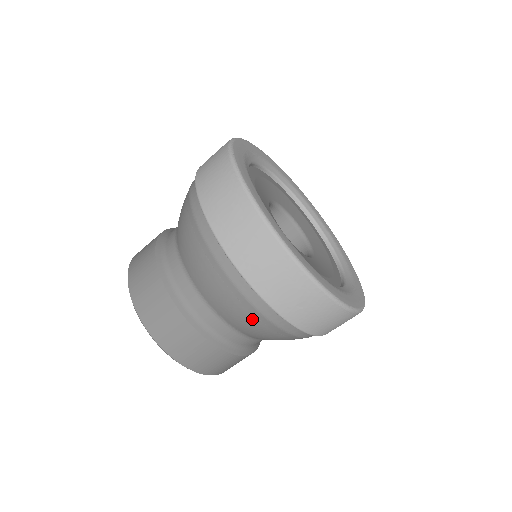
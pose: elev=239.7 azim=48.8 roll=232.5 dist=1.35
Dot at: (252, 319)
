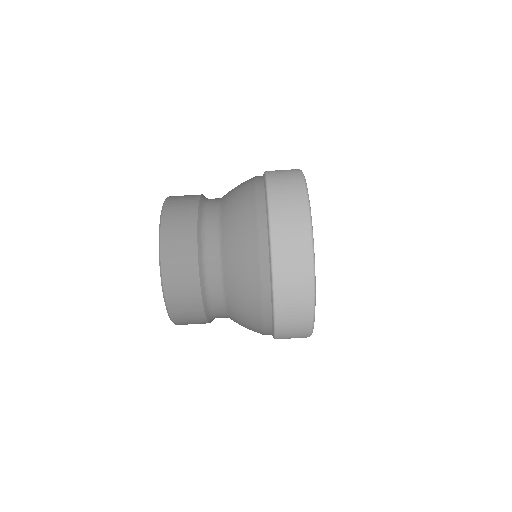
Dot at: (251, 306)
